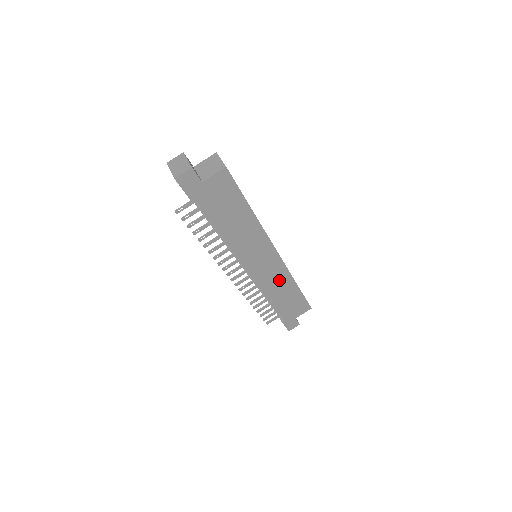
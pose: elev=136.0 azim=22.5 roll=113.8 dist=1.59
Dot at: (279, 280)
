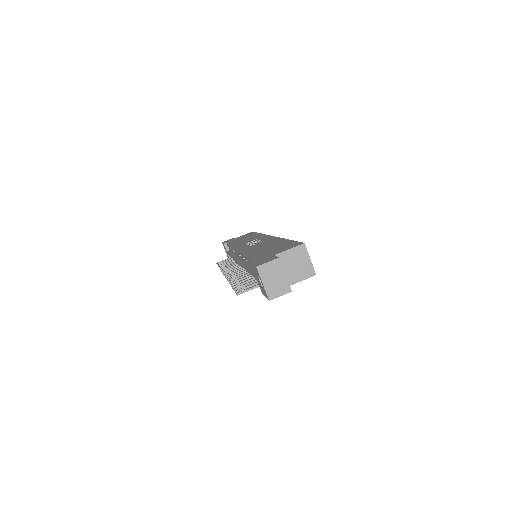
Dot at: occluded
